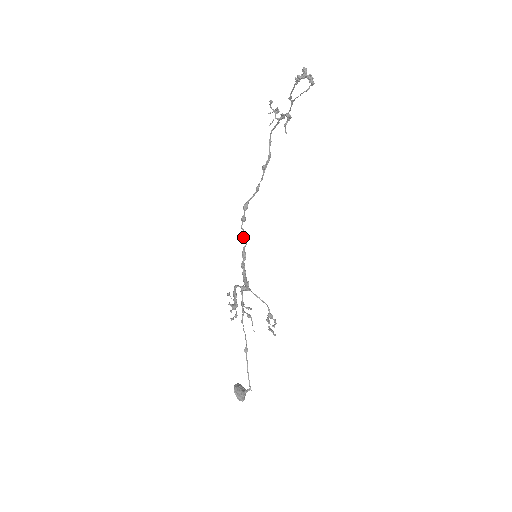
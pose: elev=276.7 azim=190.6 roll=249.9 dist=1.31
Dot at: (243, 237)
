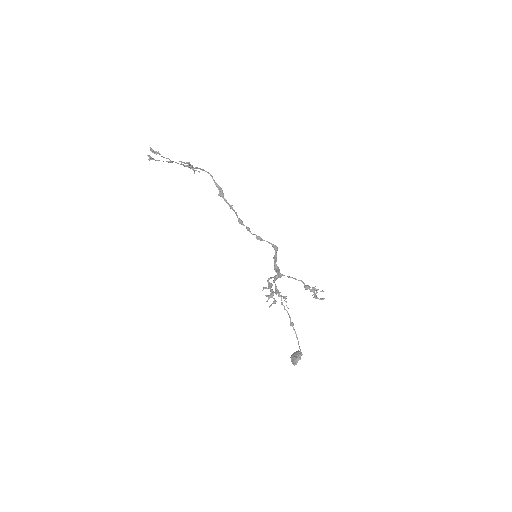
Dot at: occluded
